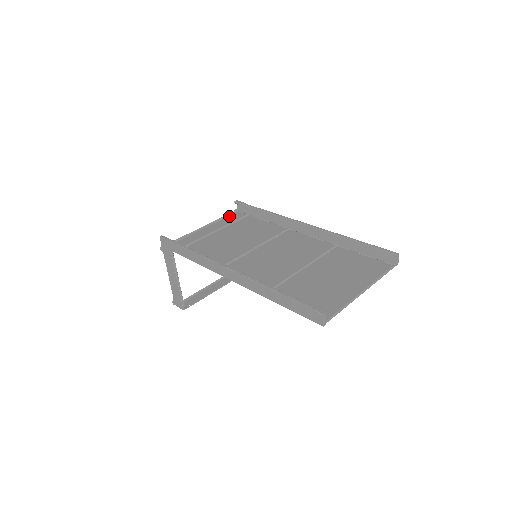
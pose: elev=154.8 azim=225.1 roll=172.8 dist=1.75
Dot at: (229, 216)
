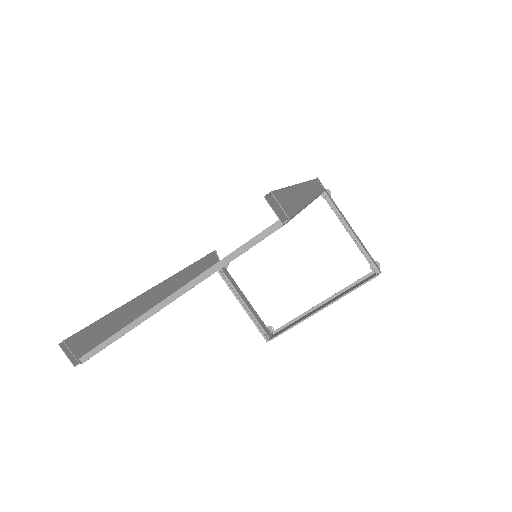
Dot at: occluded
